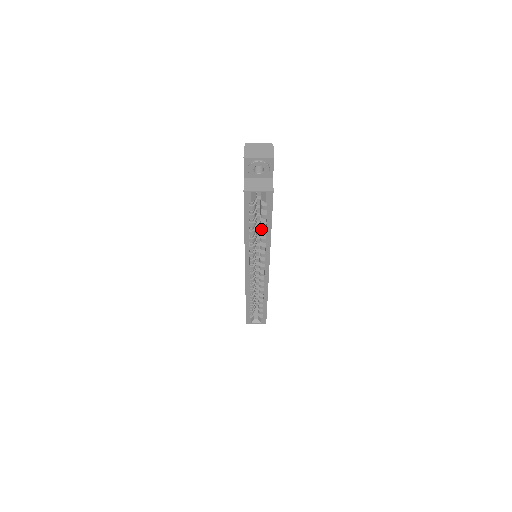
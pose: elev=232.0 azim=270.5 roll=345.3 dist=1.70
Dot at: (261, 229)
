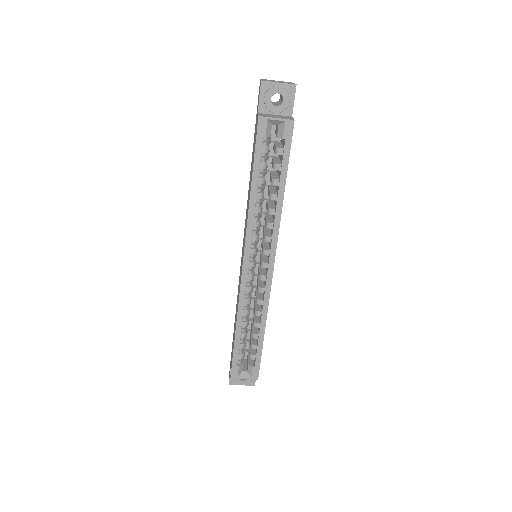
Dot at: (271, 192)
